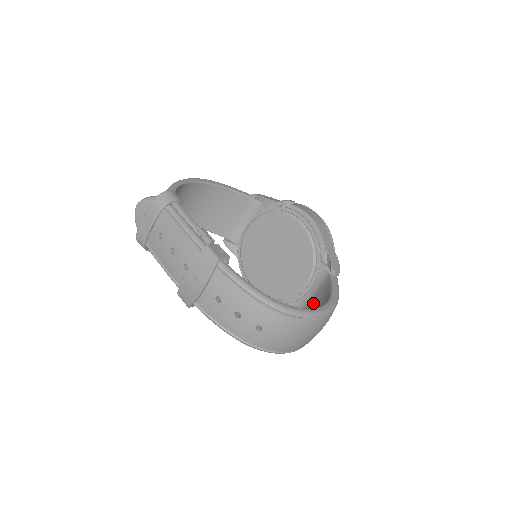
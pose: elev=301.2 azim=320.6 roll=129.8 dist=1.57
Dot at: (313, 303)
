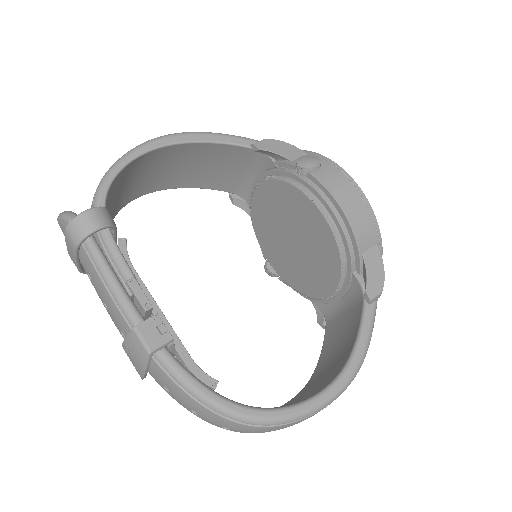
Dot at: (340, 325)
